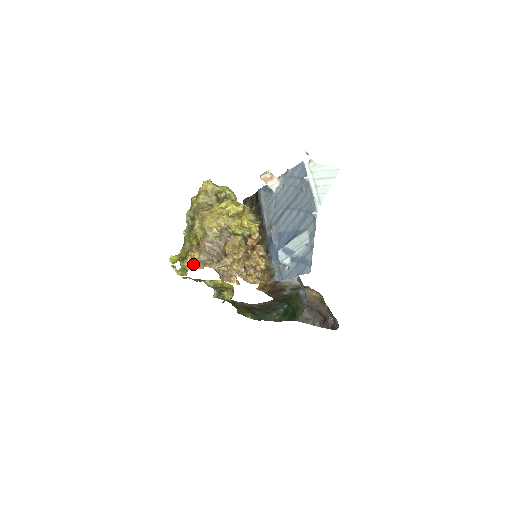
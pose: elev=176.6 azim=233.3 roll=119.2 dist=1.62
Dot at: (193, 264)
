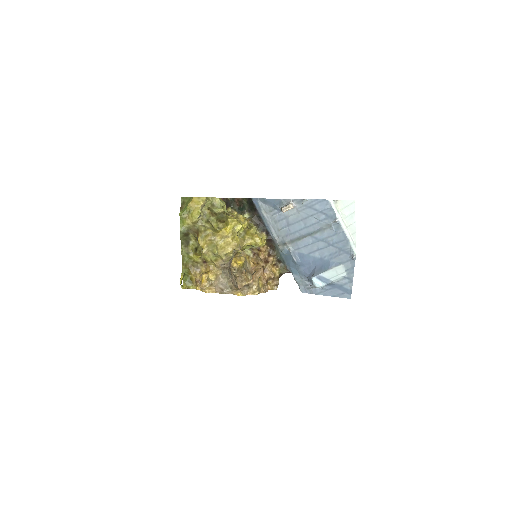
Dot at: (214, 288)
